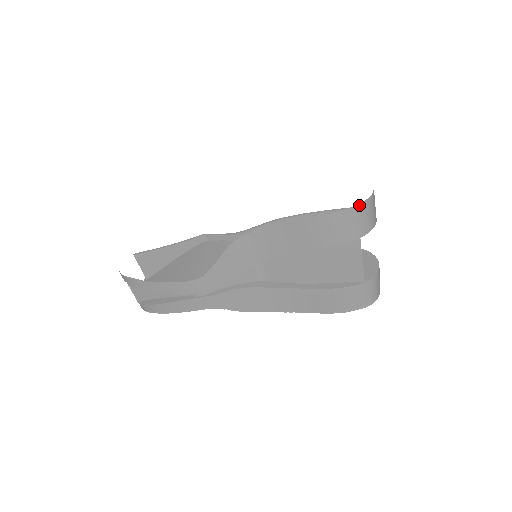
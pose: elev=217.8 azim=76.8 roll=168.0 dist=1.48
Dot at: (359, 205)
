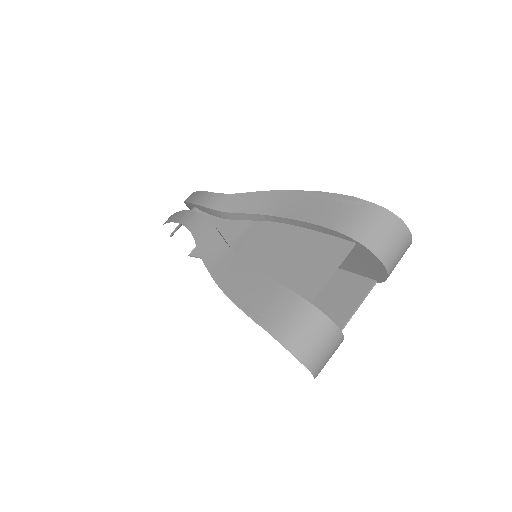
Dot at: occluded
